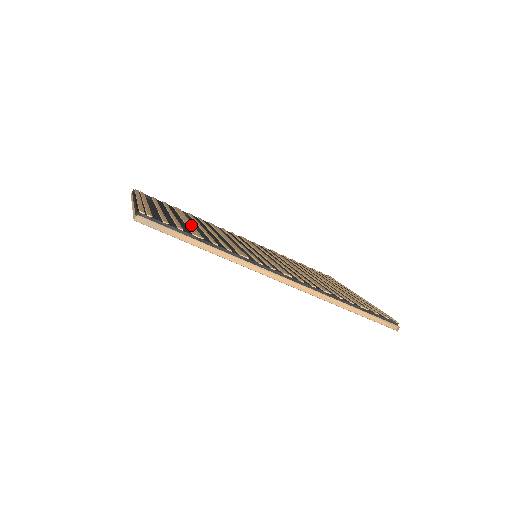
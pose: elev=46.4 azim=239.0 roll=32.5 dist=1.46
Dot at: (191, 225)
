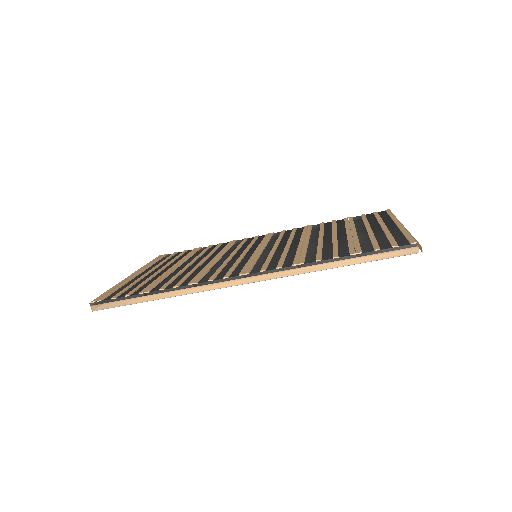
Dot at: (167, 274)
